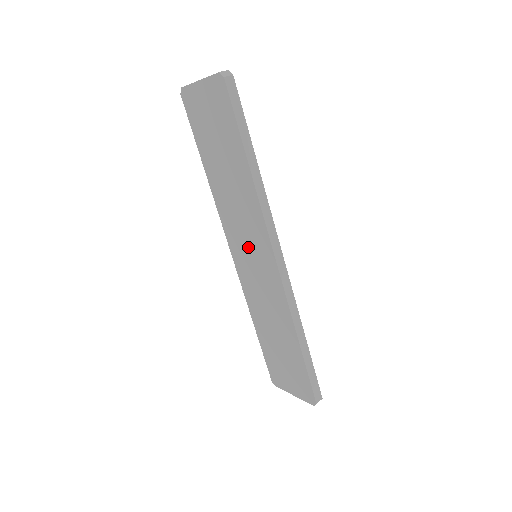
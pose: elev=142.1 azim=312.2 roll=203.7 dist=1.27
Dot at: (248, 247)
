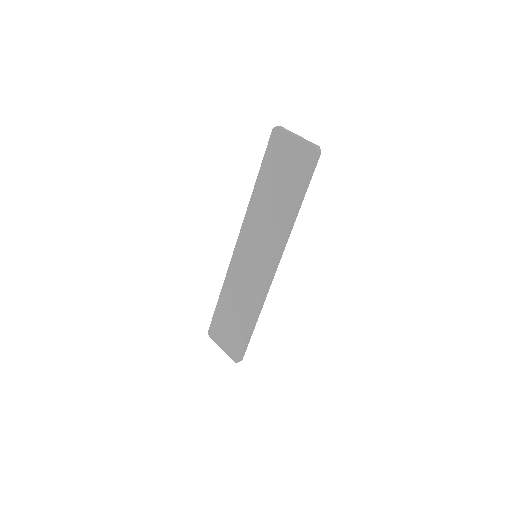
Dot at: (255, 249)
